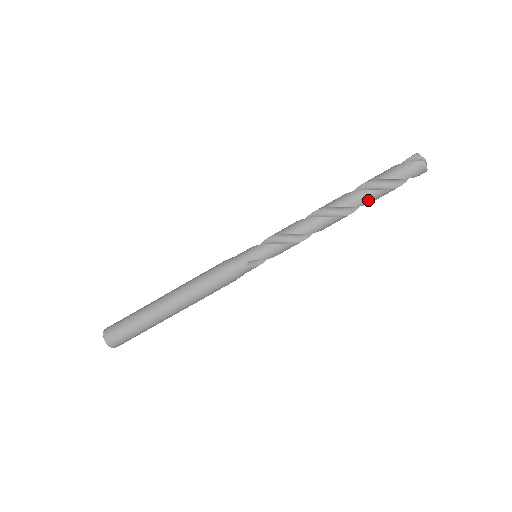
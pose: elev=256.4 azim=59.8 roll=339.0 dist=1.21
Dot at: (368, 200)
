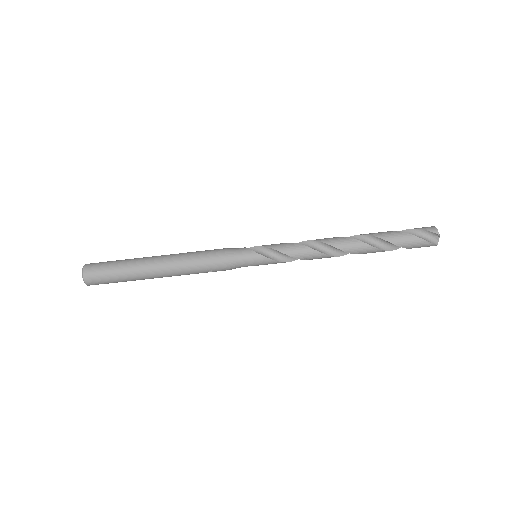
Dot at: (375, 252)
